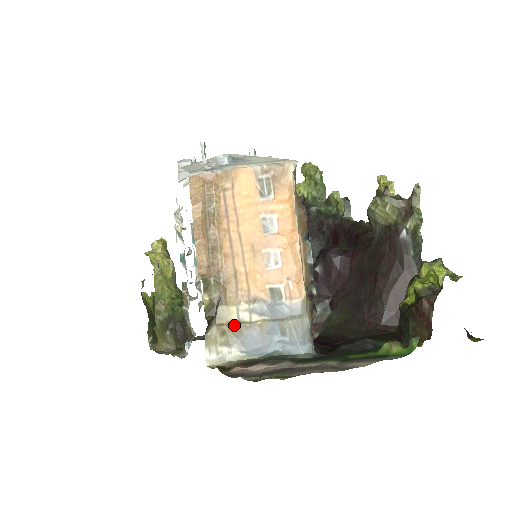
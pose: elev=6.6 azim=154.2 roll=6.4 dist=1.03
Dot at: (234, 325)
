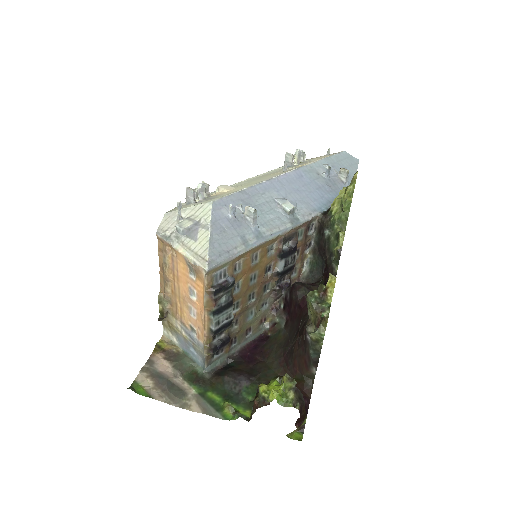
Dot at: (174, 327)
